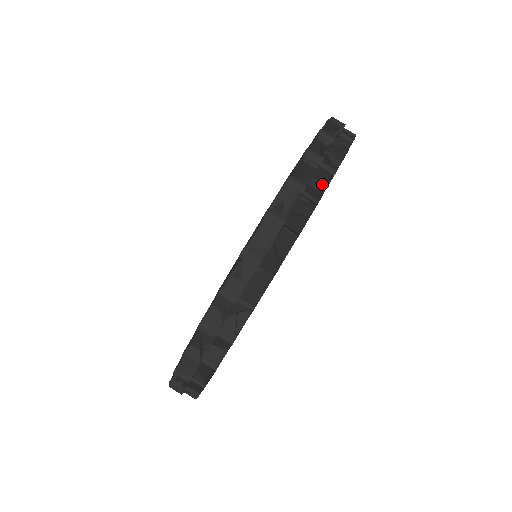
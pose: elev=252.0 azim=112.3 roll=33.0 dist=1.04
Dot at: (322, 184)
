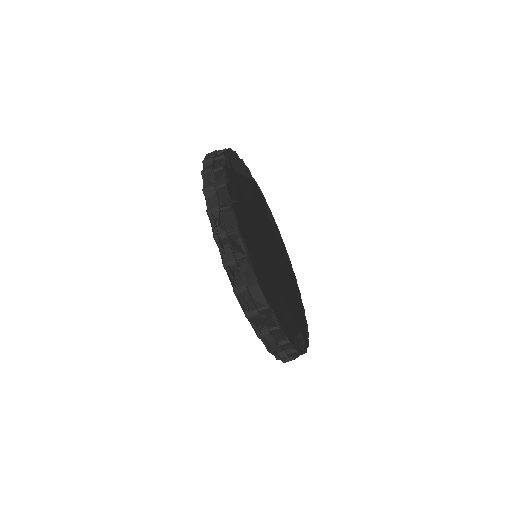
Dot at: occluded
